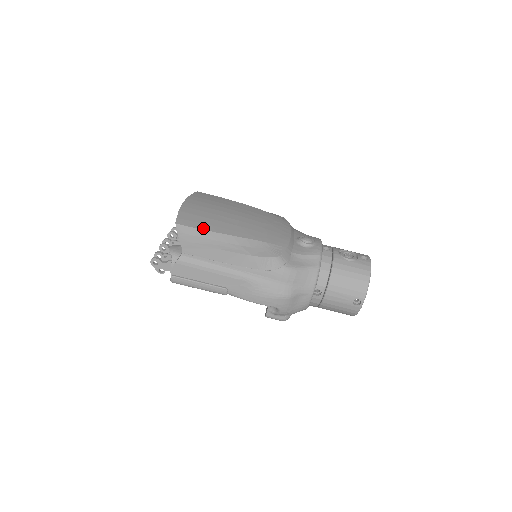
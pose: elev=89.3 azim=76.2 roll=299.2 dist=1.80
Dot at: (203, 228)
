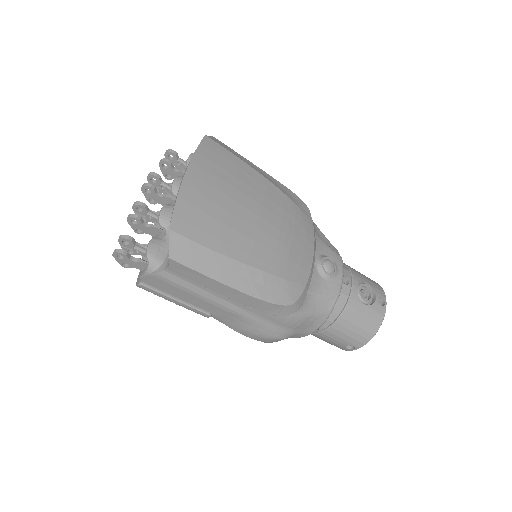
Dot at: (208, 244)
